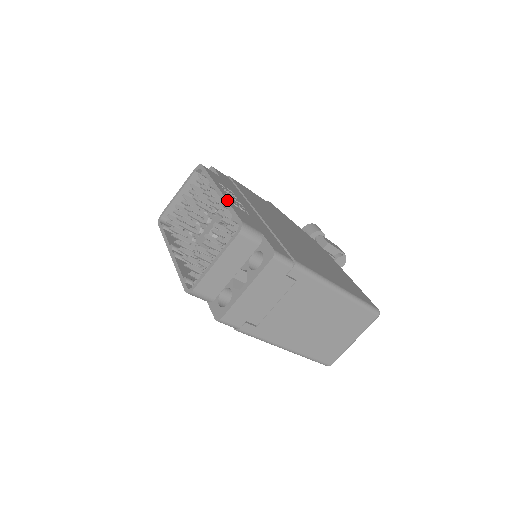
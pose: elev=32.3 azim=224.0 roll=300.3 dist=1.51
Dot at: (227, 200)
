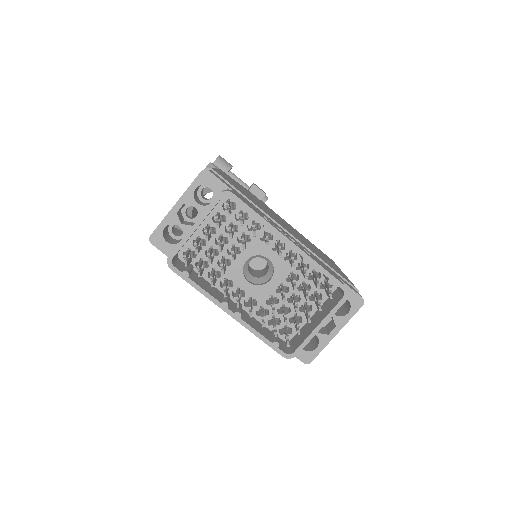
Dot at: (311, 257)
